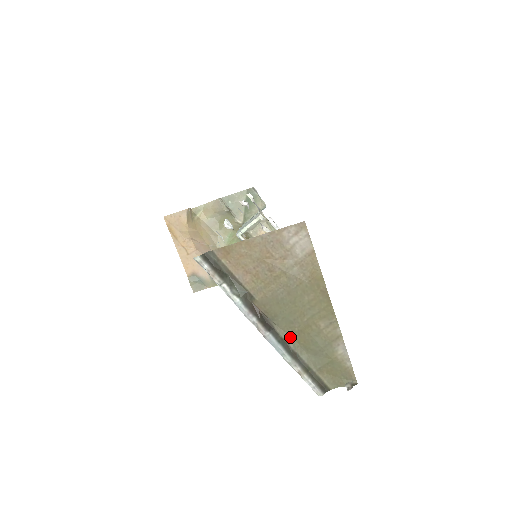
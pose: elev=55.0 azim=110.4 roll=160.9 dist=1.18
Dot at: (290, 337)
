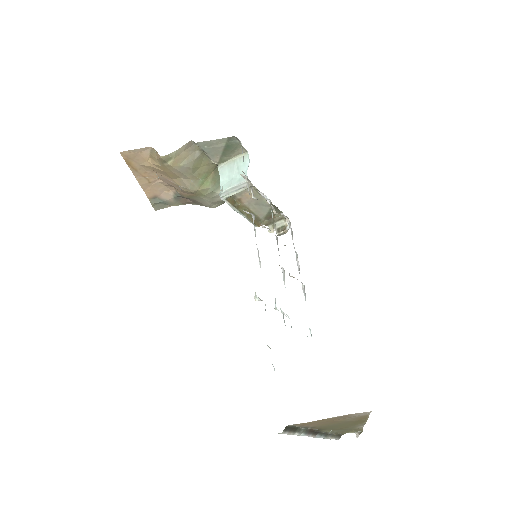
Dot at: (329, 431)
